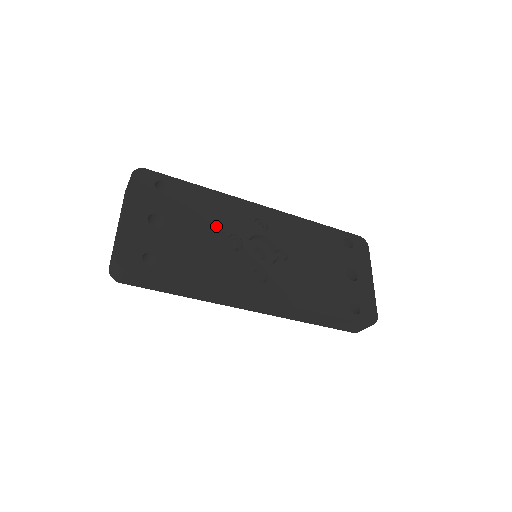
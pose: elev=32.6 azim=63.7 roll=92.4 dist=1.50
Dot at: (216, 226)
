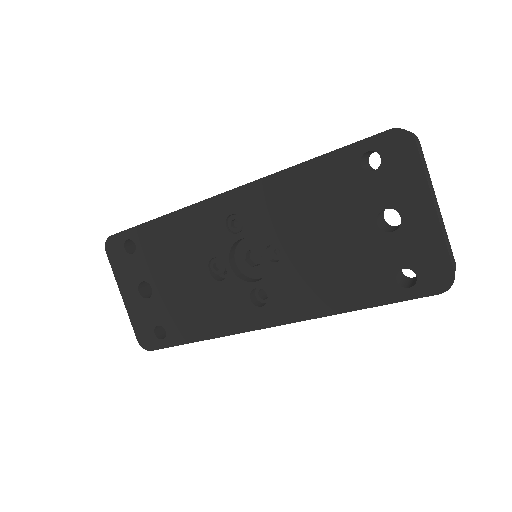
Dot at: (191, 261)
